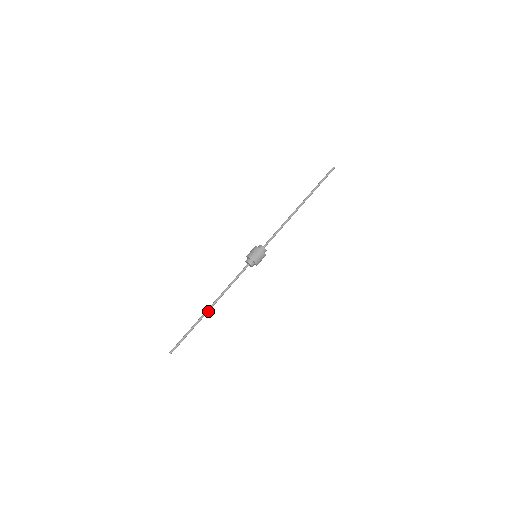
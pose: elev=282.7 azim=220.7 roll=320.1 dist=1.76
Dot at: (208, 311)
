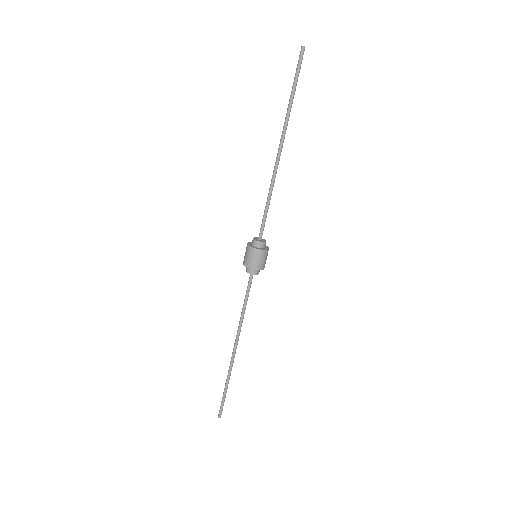
Dot at: (234, 354)
